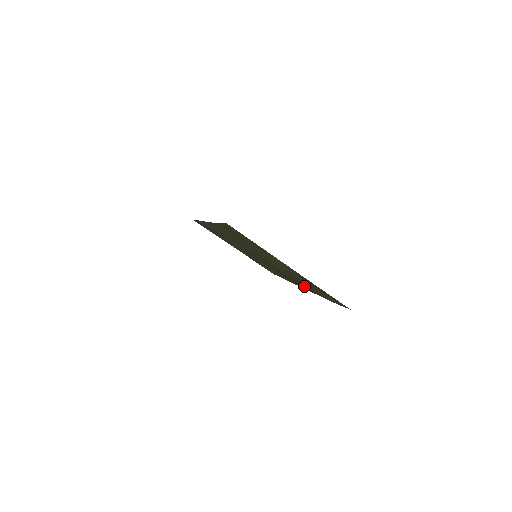
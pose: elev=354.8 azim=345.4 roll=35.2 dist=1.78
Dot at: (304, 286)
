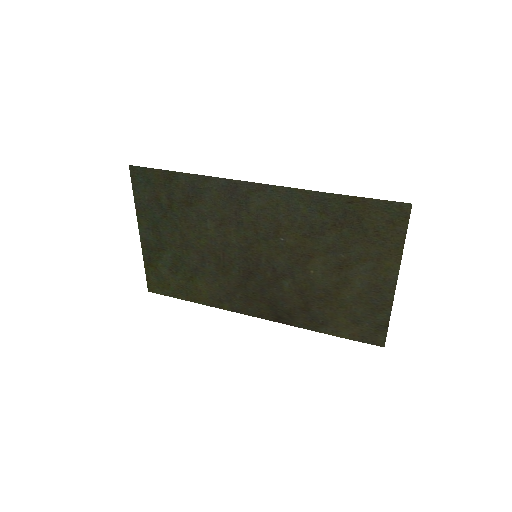
Dot at: (294, 312)
